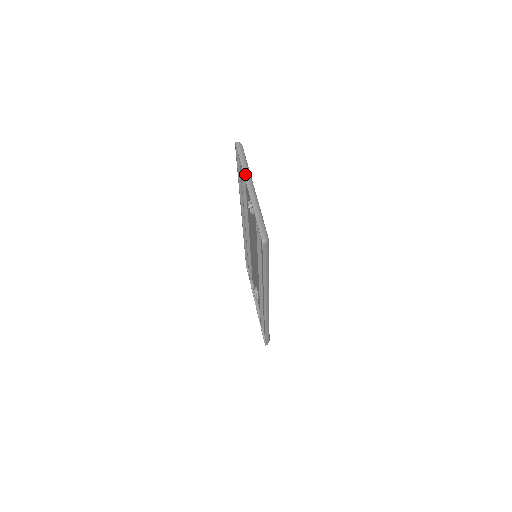
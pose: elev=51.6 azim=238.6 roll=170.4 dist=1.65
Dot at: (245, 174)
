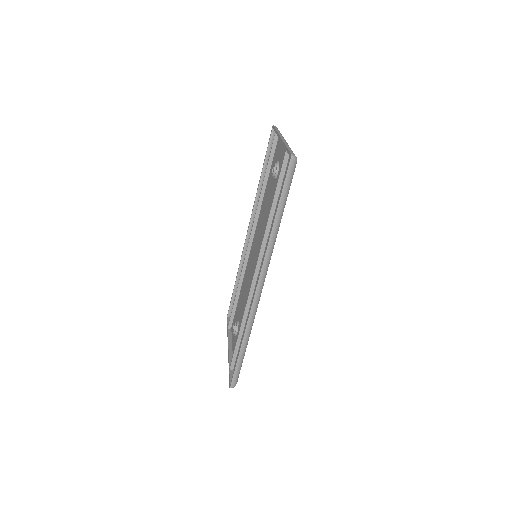
Dot at: (280, 134)
